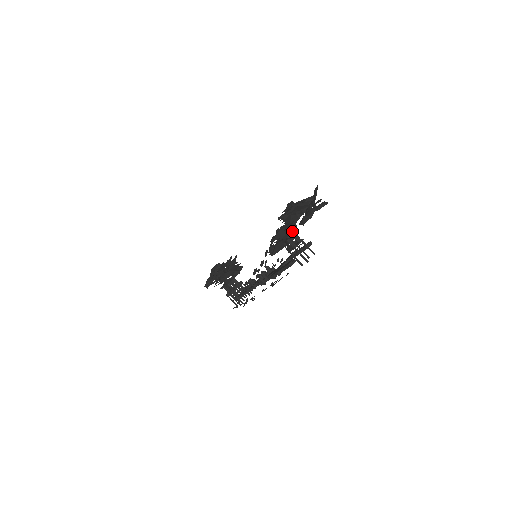
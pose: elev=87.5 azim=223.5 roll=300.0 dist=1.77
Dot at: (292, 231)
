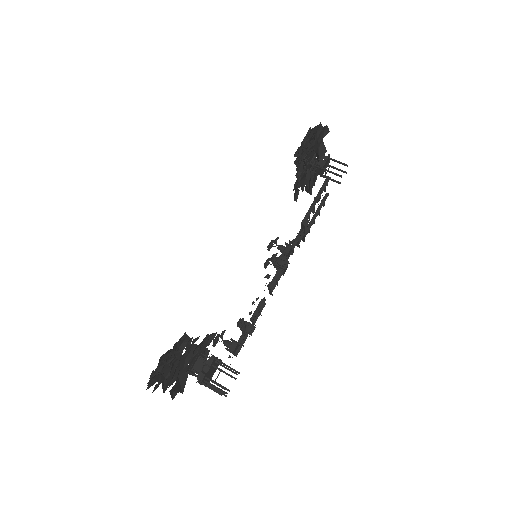
Dot at: occluded
